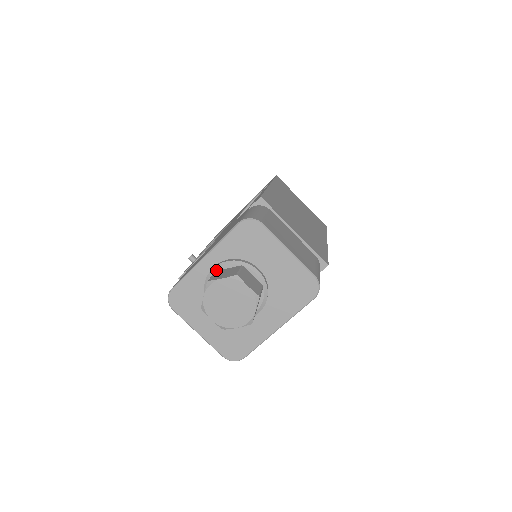
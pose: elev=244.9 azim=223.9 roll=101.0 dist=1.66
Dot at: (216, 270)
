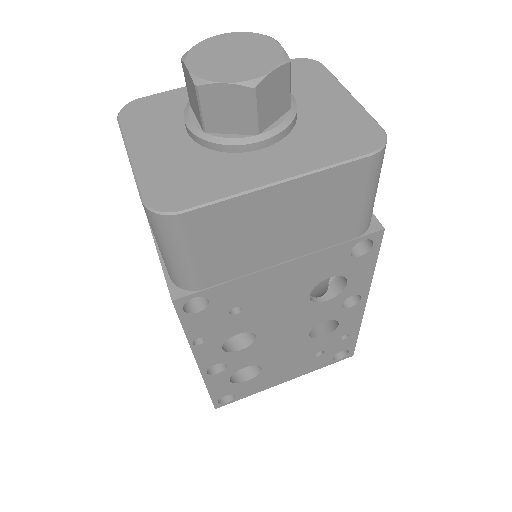
Dot at: occluded
